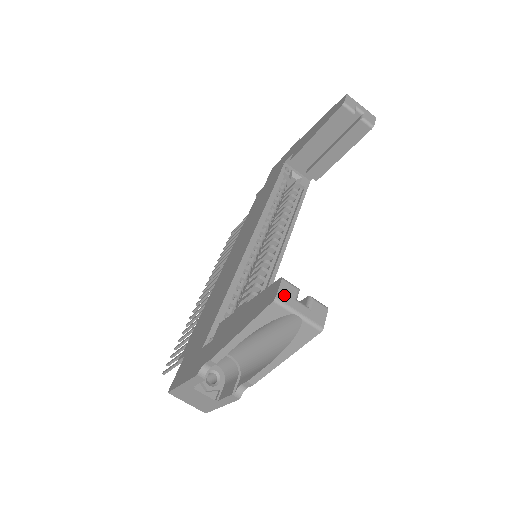
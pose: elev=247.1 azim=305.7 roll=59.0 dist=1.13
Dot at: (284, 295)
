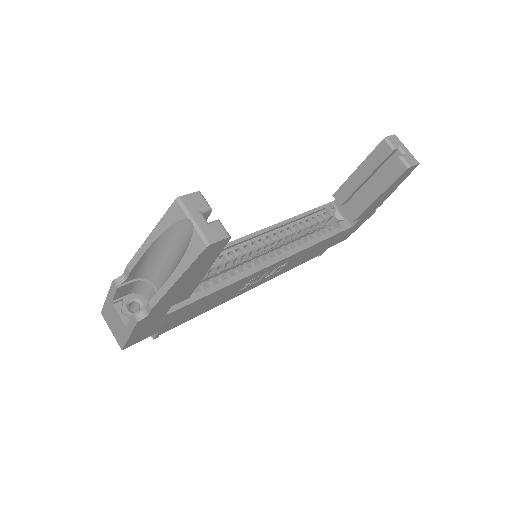
Dot at: (190, 201)
